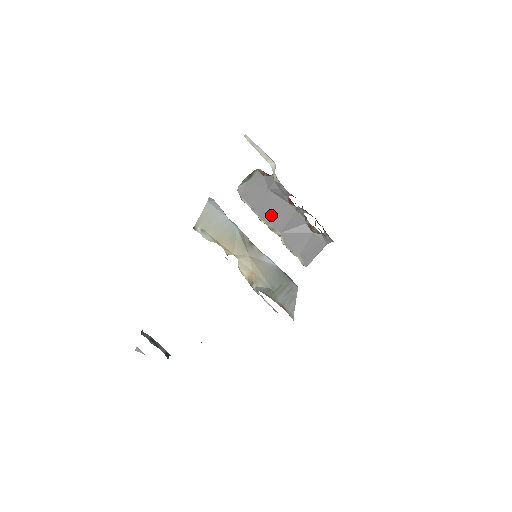
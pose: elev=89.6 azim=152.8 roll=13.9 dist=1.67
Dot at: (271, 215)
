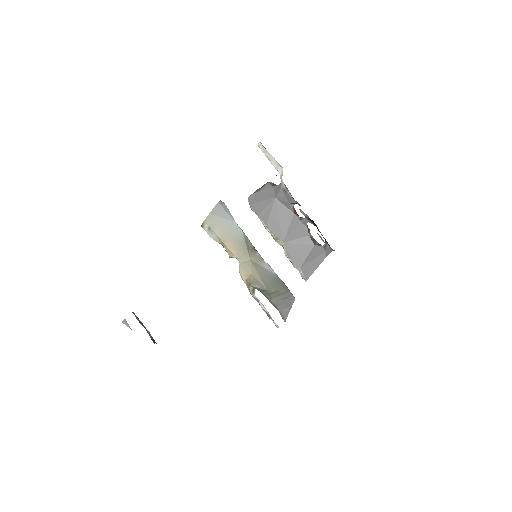
Dot at: (276, 223)
